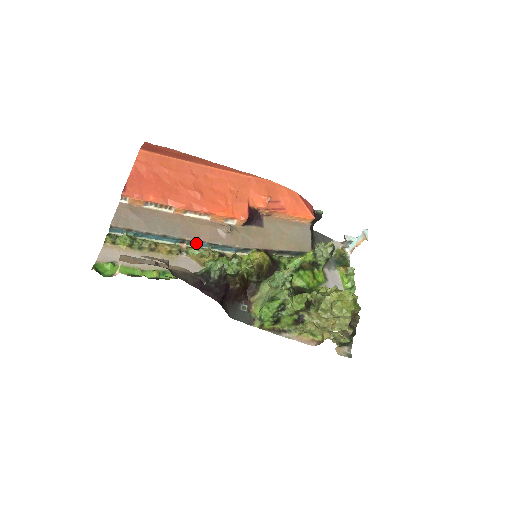
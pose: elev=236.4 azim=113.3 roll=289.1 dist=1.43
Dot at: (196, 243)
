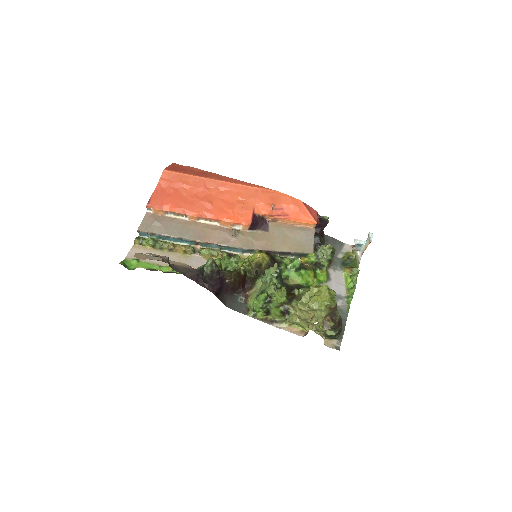
Dot at: (207, 245)
